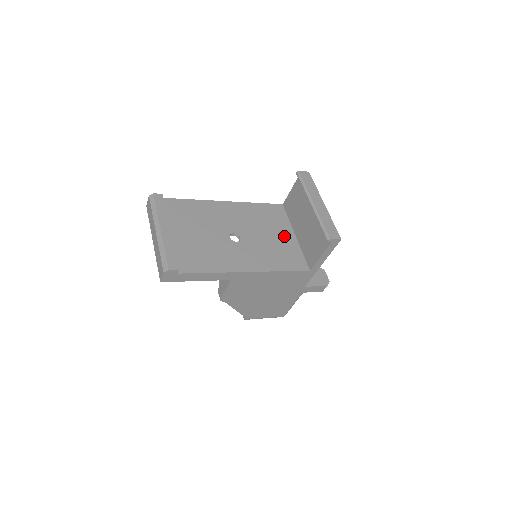
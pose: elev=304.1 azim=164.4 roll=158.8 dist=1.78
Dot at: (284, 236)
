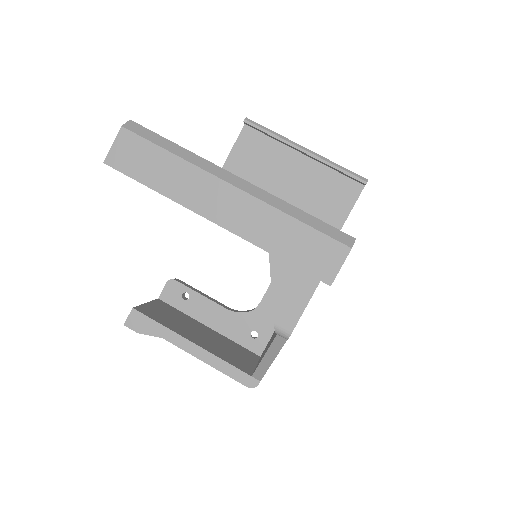
Dot at: occluded
